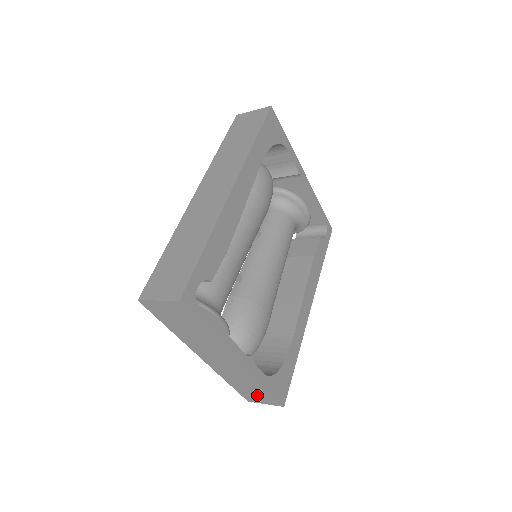
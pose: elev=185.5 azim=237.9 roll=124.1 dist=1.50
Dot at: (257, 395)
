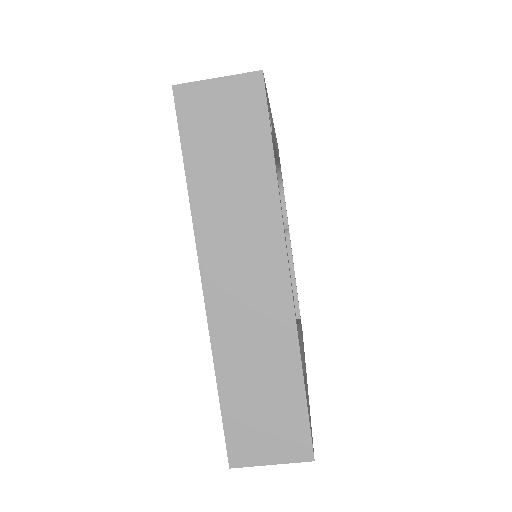
Dot at: (267, 423)
